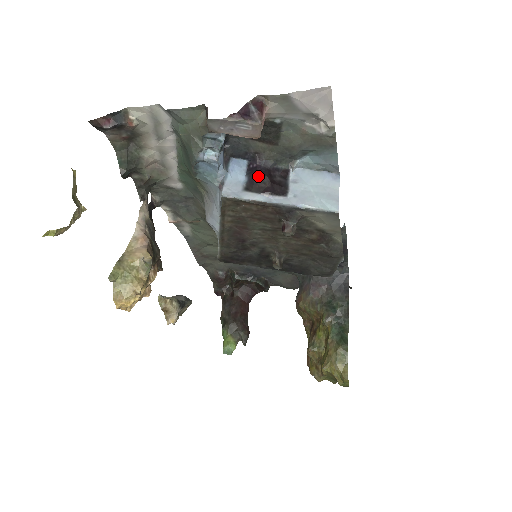
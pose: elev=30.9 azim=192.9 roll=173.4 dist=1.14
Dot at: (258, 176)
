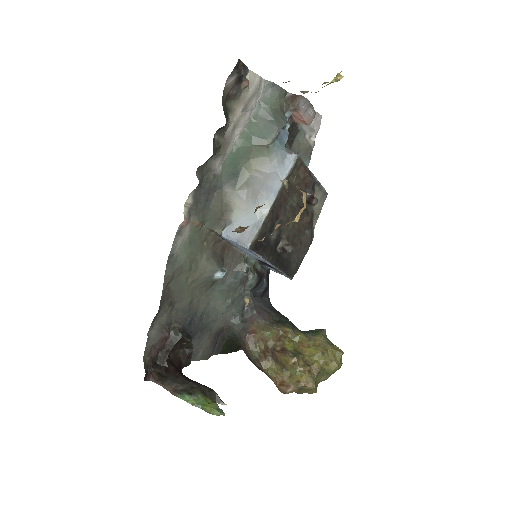
Dot at: occluded
